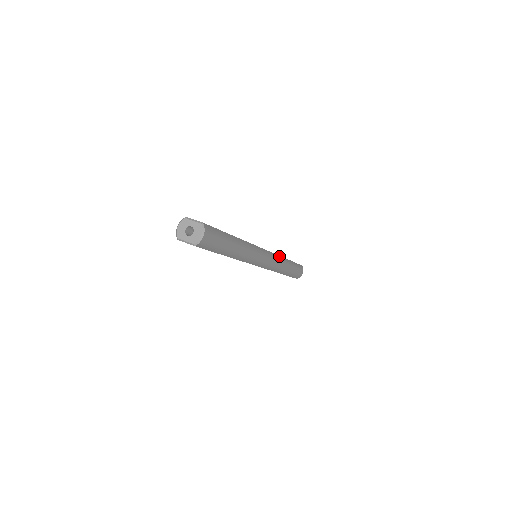
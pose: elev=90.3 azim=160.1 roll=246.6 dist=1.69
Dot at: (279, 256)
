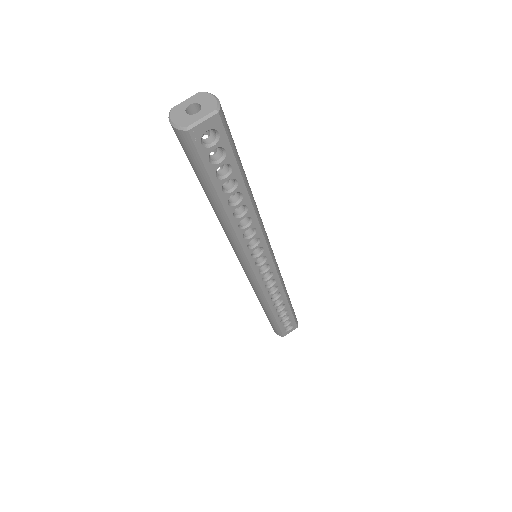
Dot at: occluded
